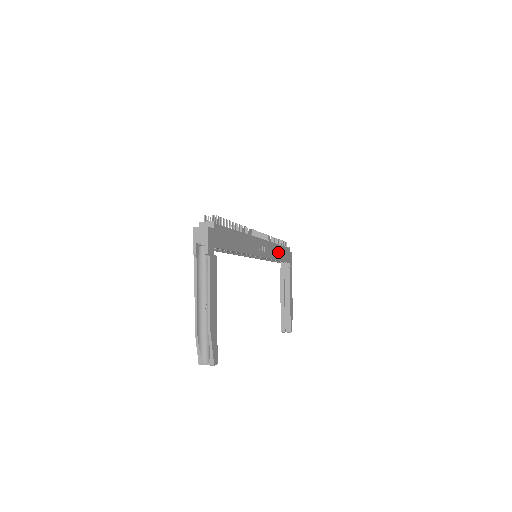
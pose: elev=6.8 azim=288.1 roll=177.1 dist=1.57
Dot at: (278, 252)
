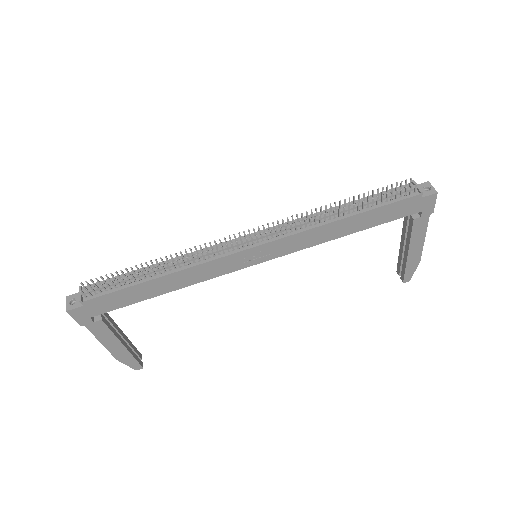
Dot at: (345, 226)
